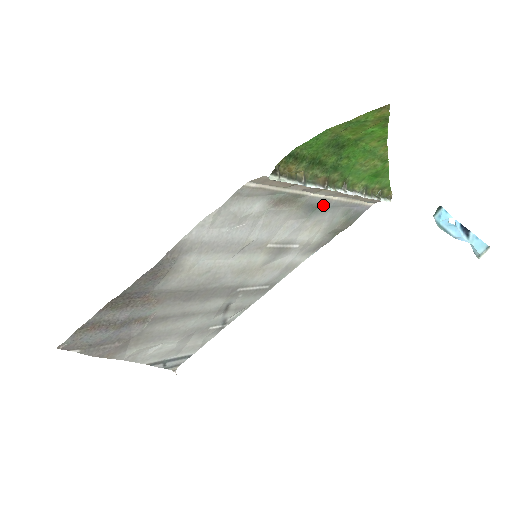
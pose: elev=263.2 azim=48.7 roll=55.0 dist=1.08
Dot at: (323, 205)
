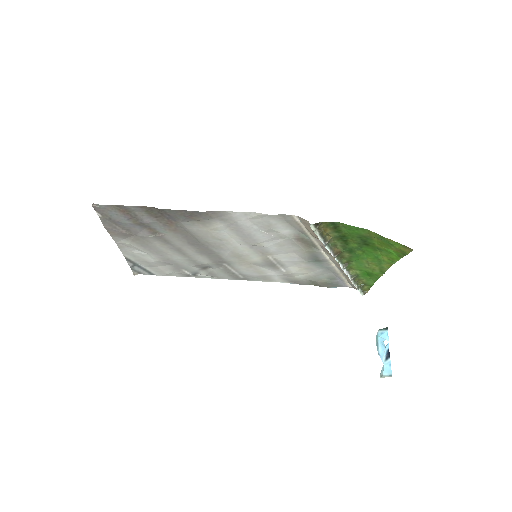
Dot at: (323, 263)
